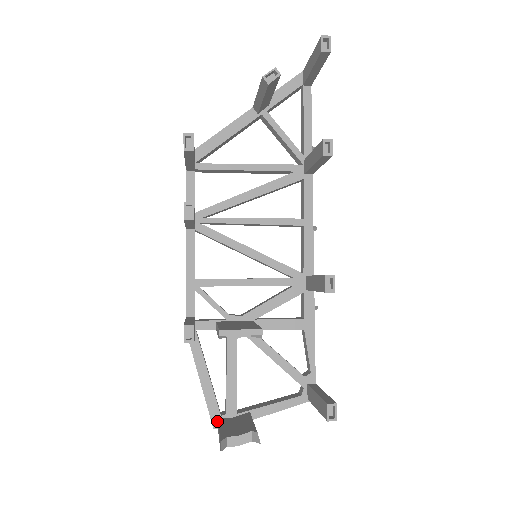
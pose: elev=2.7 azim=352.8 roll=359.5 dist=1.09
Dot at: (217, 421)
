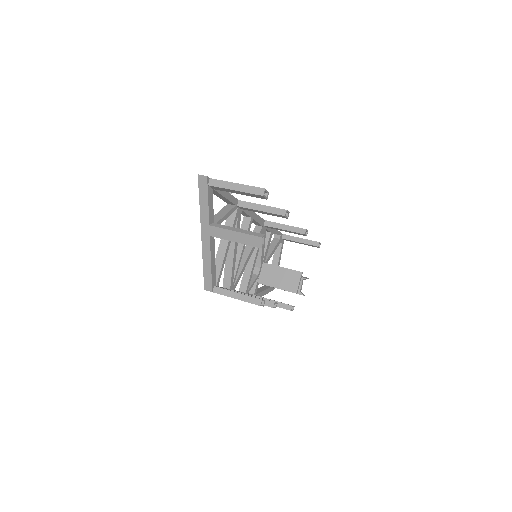
Dot at: (274, 288)
